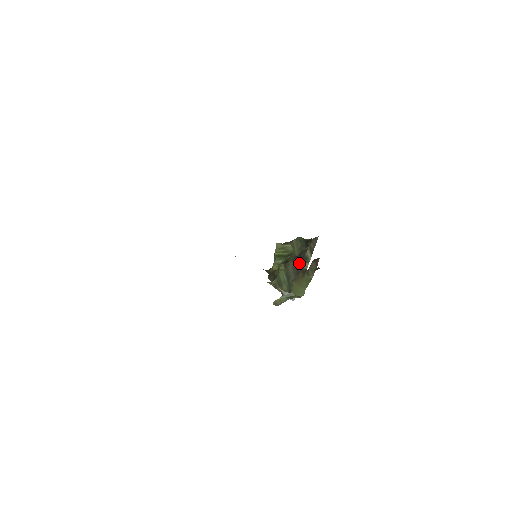
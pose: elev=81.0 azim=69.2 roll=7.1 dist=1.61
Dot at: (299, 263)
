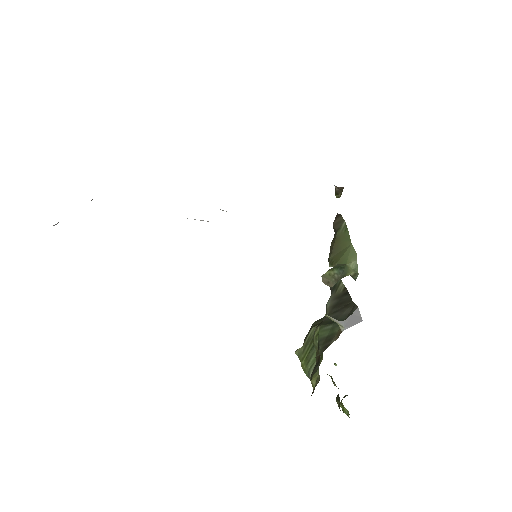
Dot at: (332, 299)
